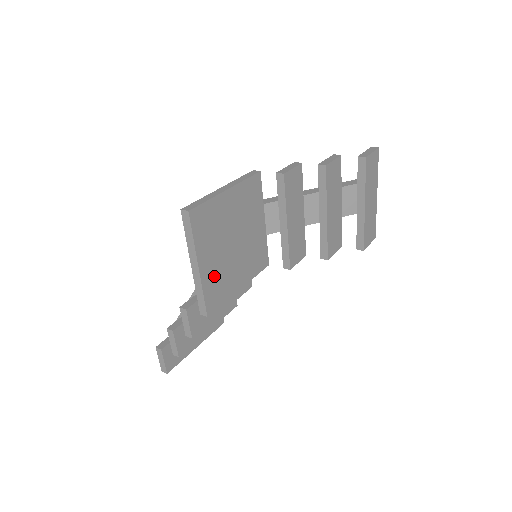
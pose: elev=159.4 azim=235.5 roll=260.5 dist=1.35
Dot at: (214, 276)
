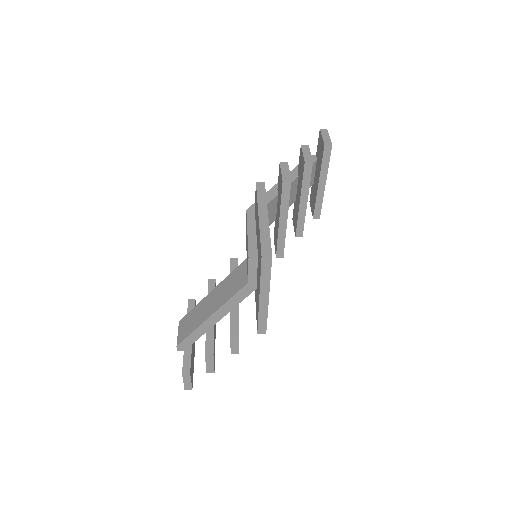
Dot at: occluded
